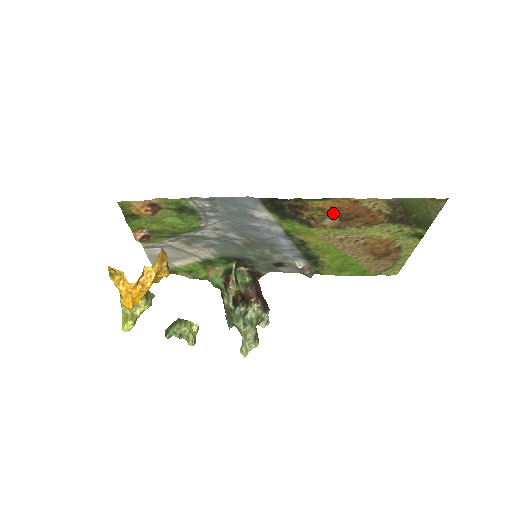
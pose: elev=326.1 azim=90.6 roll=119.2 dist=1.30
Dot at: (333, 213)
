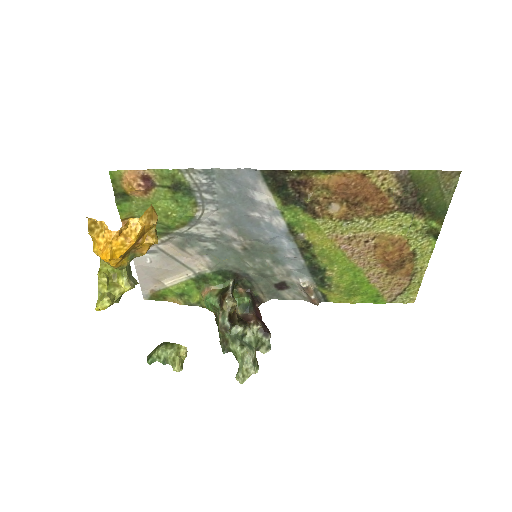
Dot at: (339, 193)
